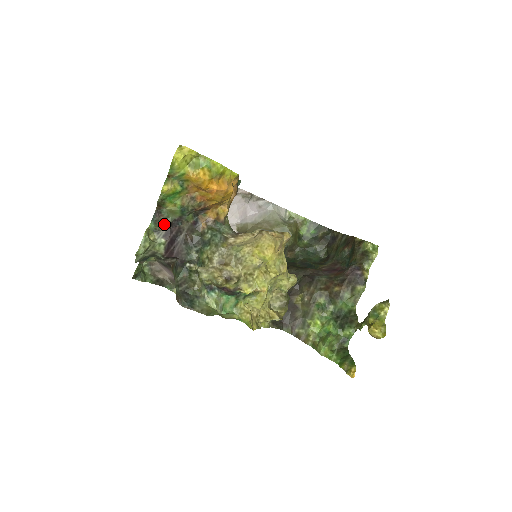
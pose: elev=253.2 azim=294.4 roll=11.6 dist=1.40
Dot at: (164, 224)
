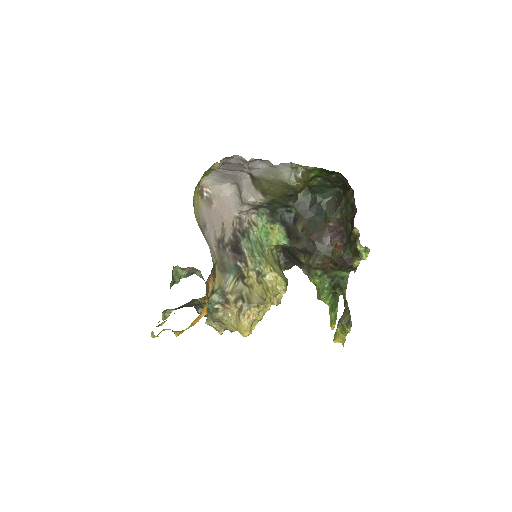
Dot at: occluded
